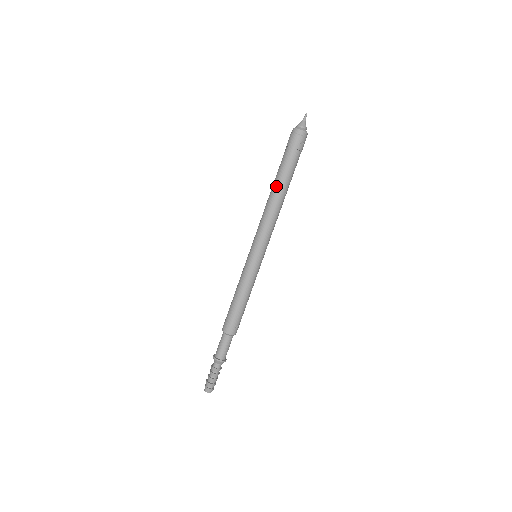
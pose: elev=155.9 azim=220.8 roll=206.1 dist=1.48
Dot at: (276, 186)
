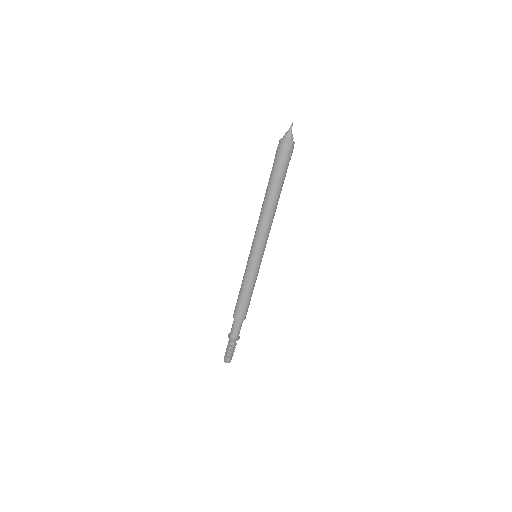
Dot at: (268, 196)
